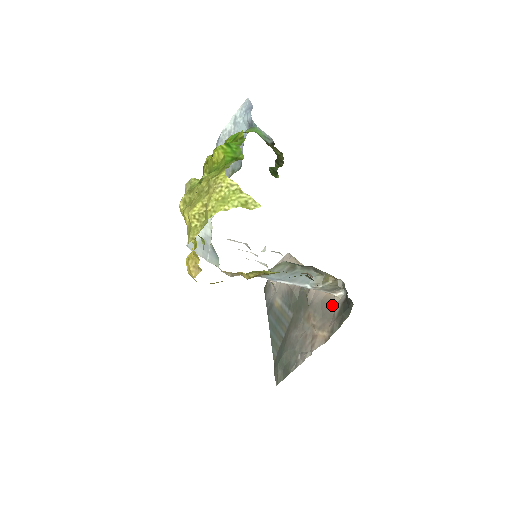
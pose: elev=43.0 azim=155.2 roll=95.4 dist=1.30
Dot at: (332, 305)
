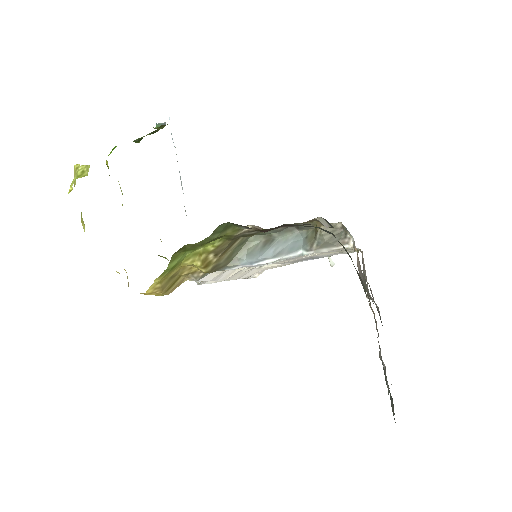
Dot at: occluded
